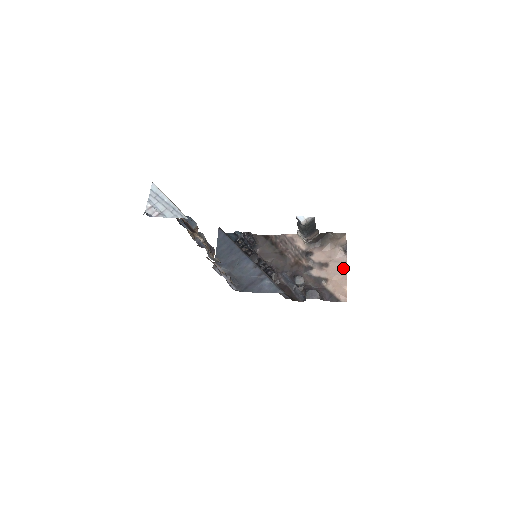
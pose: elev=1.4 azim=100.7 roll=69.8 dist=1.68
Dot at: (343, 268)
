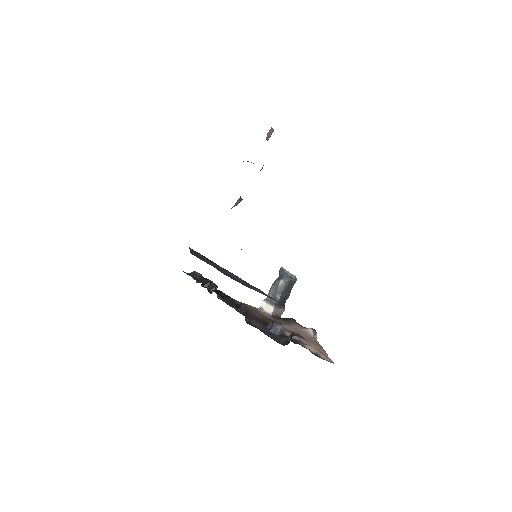
Dot at: (317, 343)
